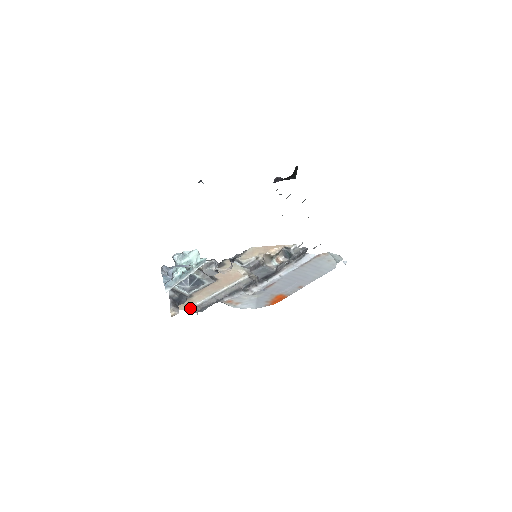
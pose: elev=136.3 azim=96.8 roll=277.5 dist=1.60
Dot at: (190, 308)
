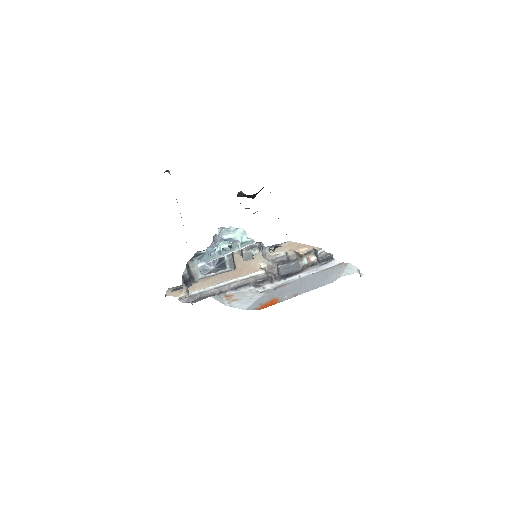
Dot at: occluded
